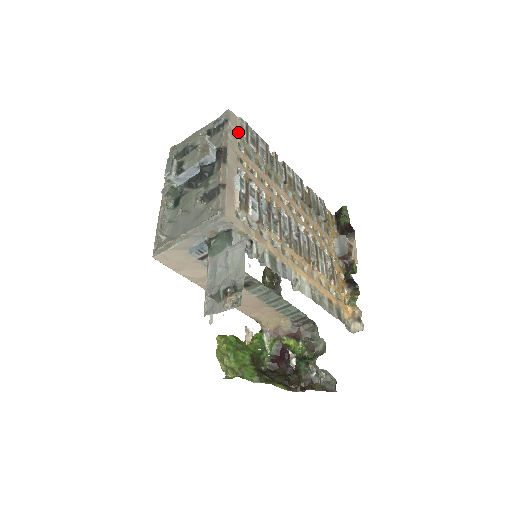
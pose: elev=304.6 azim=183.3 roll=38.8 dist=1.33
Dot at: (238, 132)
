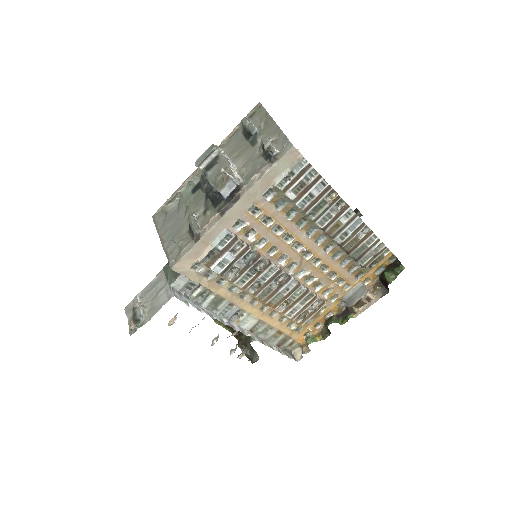
Dot at: (280, 177)
